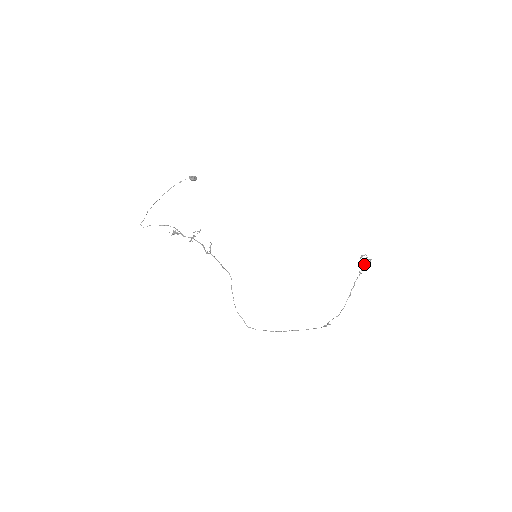
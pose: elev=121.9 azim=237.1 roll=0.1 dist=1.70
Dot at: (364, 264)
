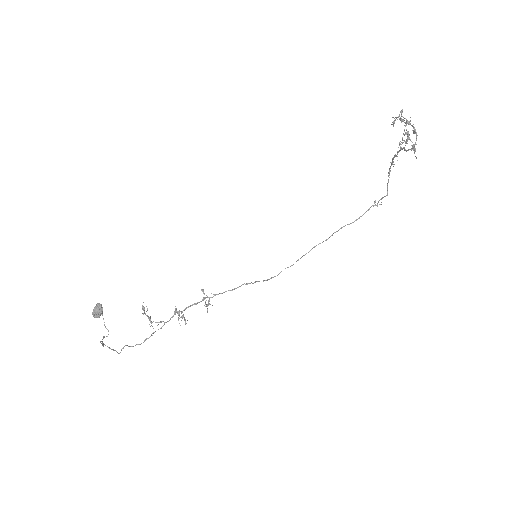
Dot at: occluded
